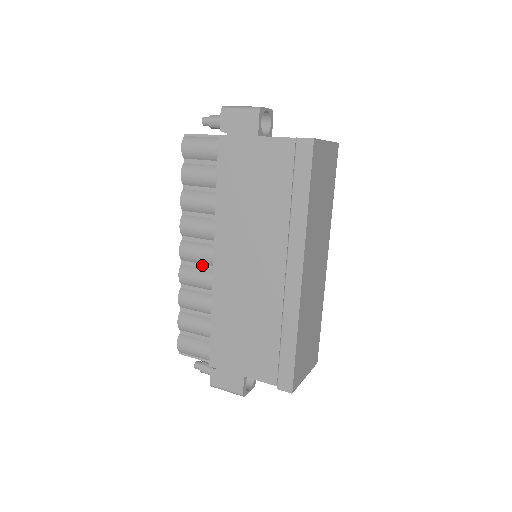
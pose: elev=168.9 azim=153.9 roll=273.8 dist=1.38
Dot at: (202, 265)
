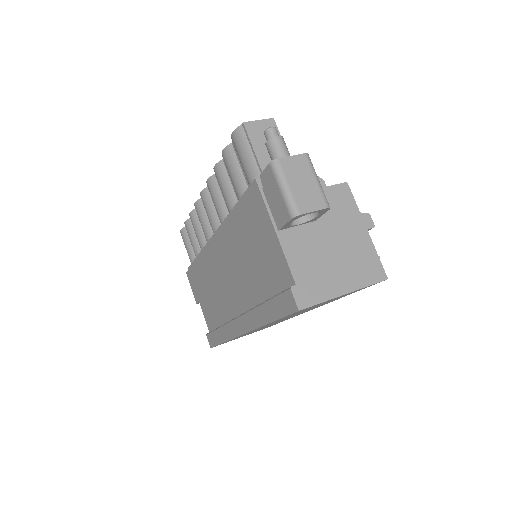
Dot at: occluded
